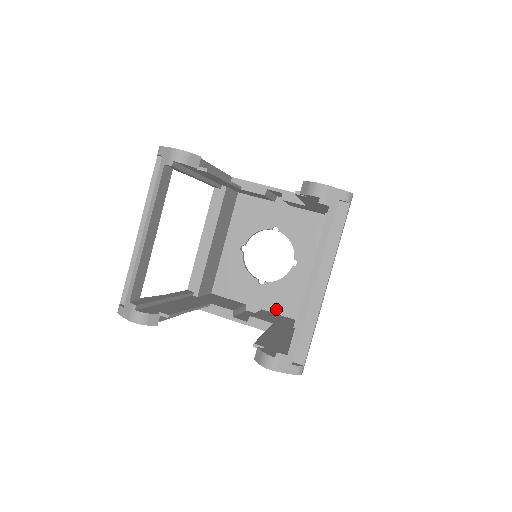
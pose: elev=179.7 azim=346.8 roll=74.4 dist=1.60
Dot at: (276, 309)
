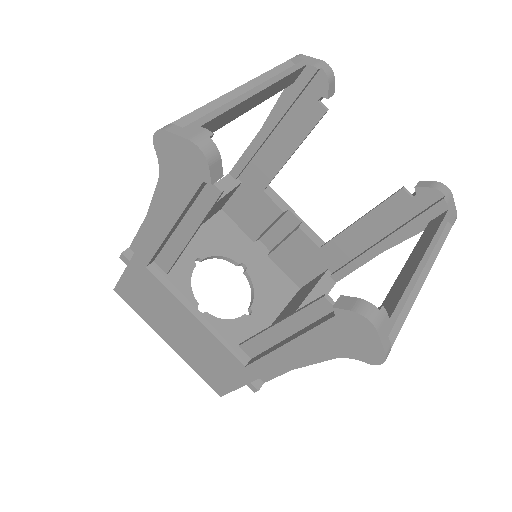
Dot at: occluded
